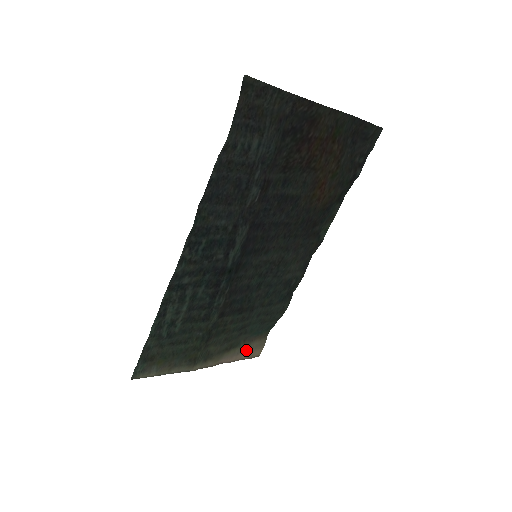
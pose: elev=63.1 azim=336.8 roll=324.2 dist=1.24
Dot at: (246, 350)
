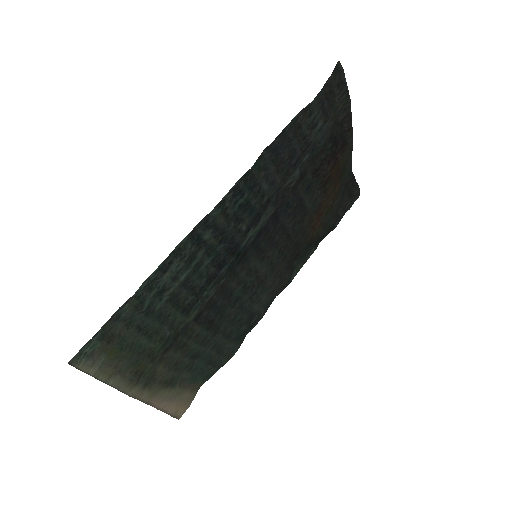
Dot at: (176, 399)
